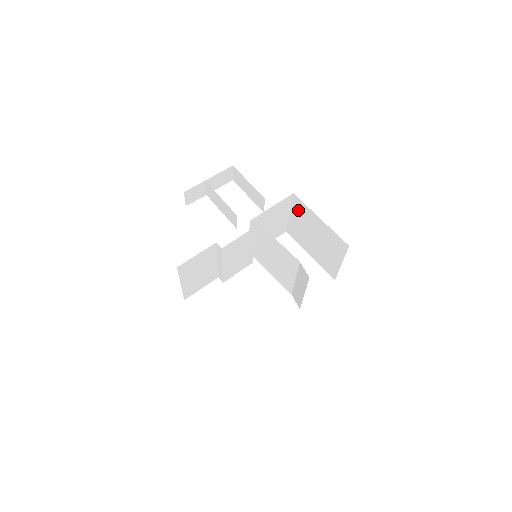
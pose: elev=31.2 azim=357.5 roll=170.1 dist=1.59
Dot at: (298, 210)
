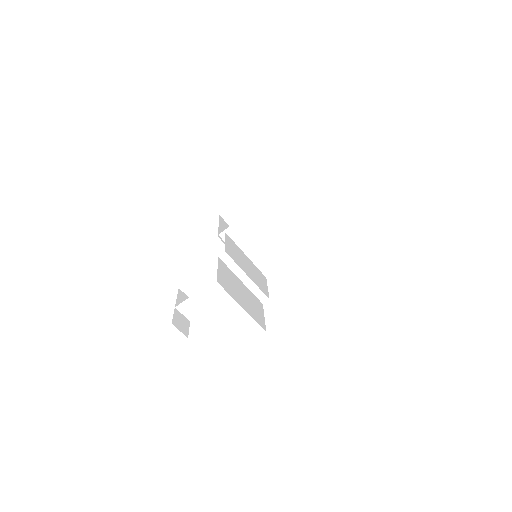
Dot at: (236, 220)
